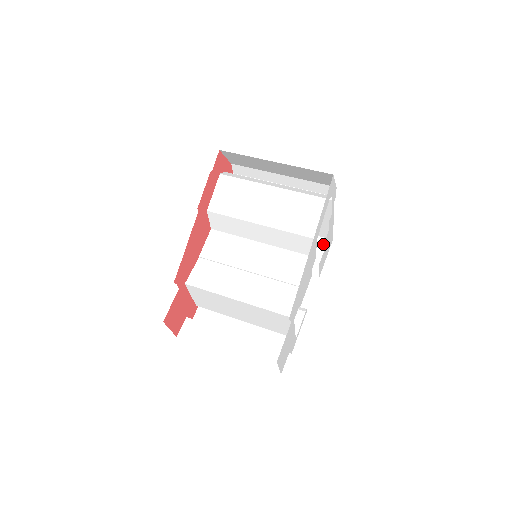
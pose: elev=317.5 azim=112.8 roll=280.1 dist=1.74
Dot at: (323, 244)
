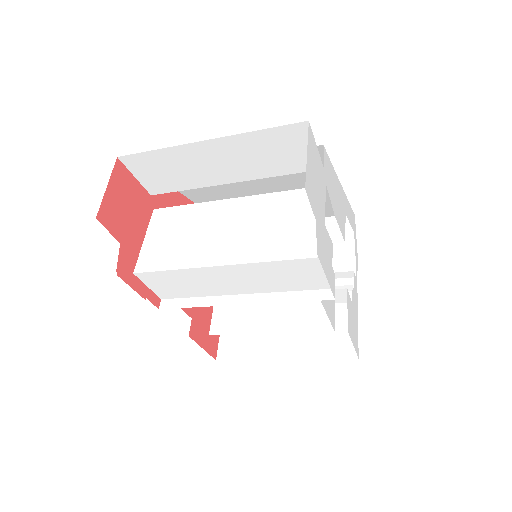
Dot at: occluded
